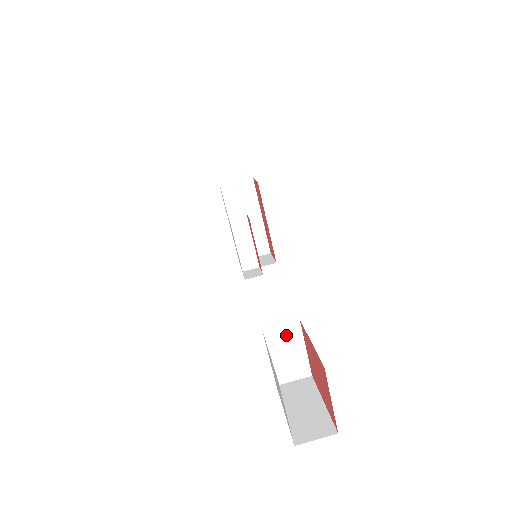
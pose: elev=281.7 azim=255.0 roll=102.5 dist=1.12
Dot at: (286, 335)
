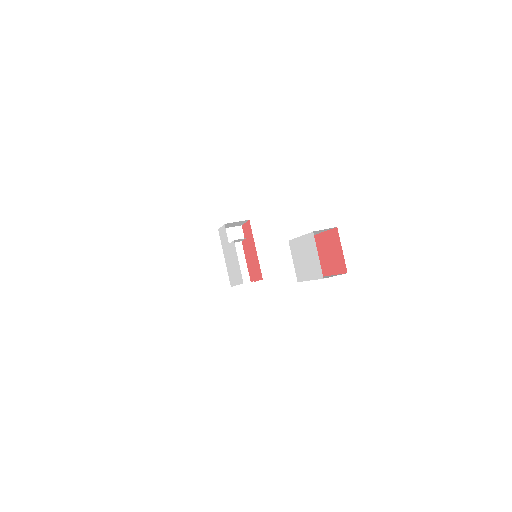
Dot at: occluded
